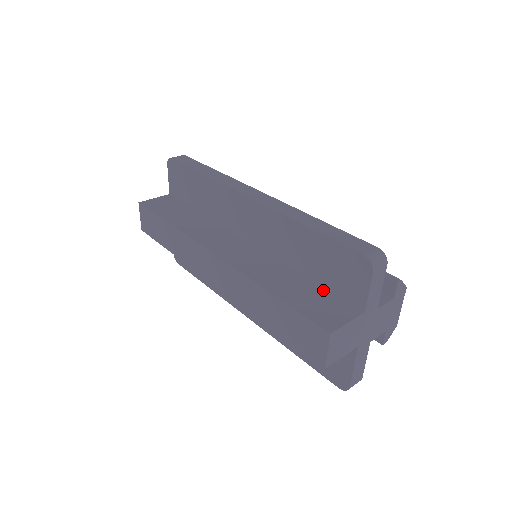
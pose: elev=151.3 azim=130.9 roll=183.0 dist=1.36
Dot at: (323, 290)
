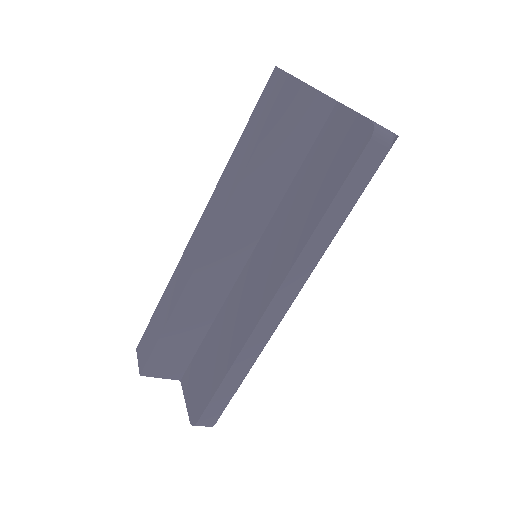
Dot at: occluded
